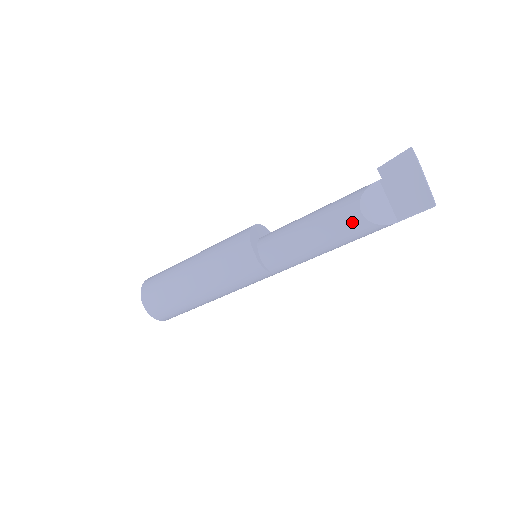
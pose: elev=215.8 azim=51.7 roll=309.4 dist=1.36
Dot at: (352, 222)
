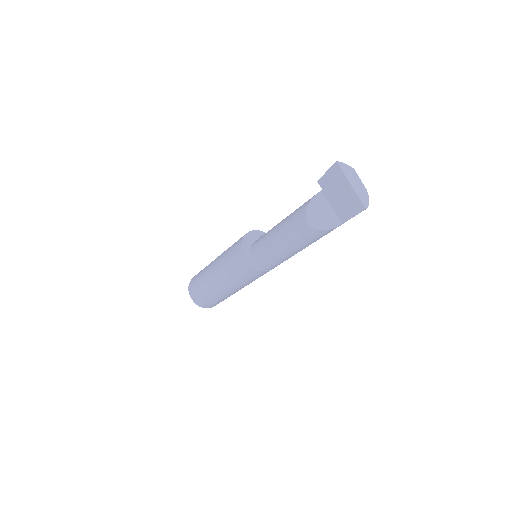
Dot at: (304, 231)
